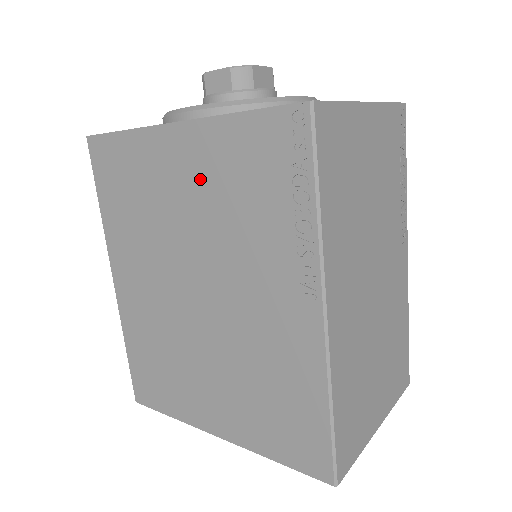
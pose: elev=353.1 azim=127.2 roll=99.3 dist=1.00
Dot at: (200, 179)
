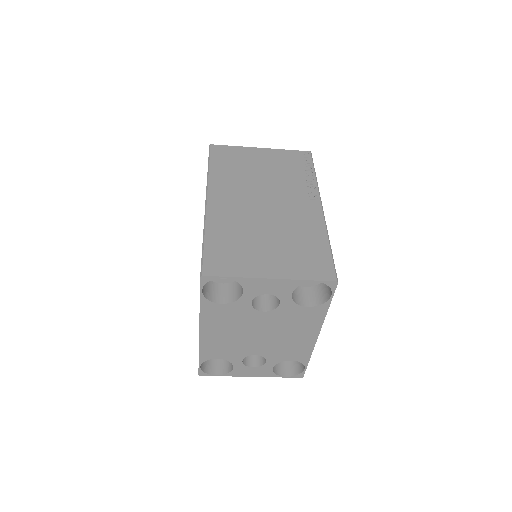
Dot at: occluded
